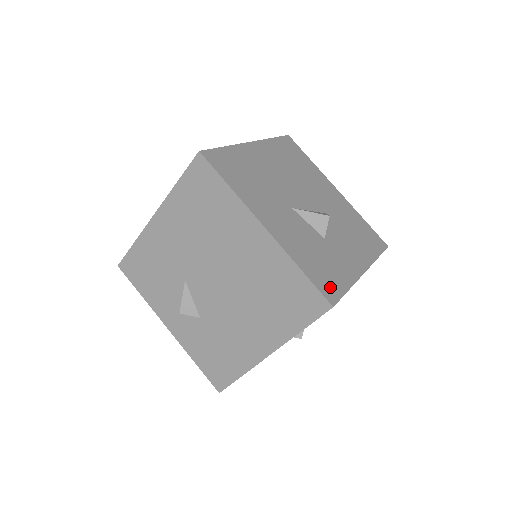
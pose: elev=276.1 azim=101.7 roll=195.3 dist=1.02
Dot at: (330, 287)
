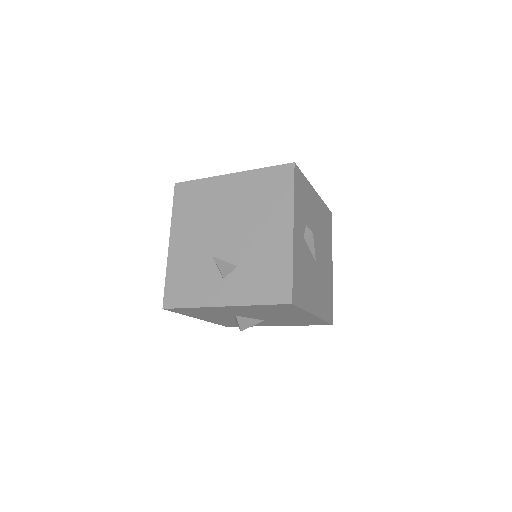
Dot at: occluded
